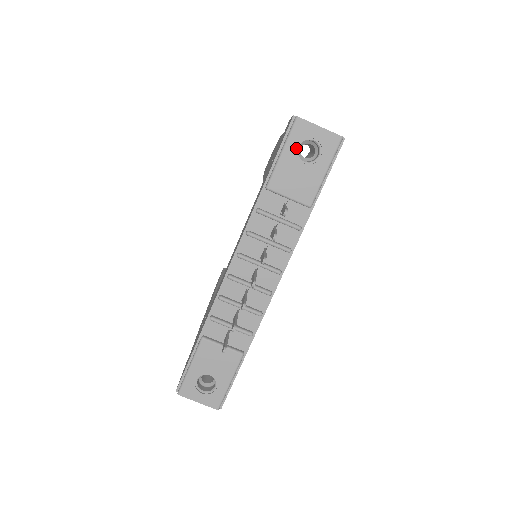
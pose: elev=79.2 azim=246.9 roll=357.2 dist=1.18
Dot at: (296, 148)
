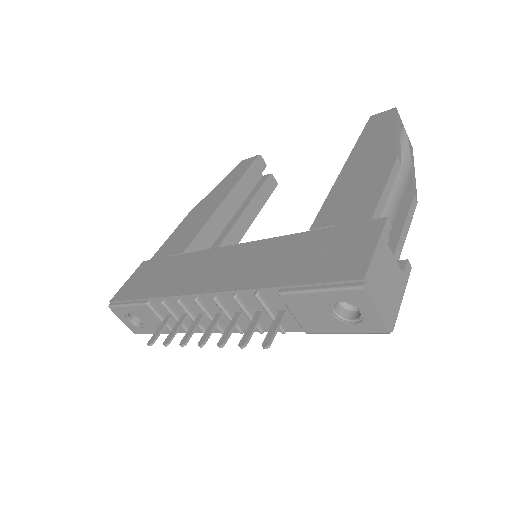
Dot at: (336, 301)
